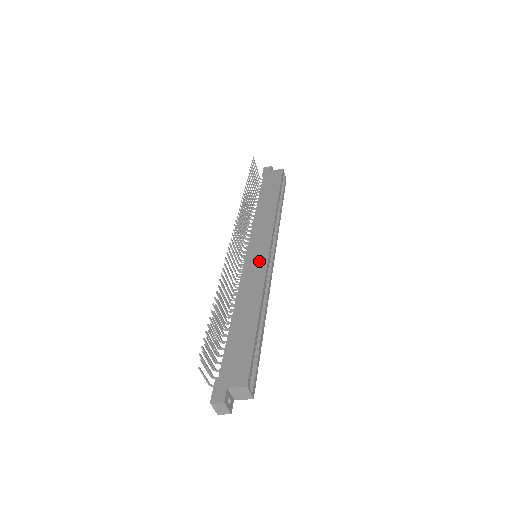
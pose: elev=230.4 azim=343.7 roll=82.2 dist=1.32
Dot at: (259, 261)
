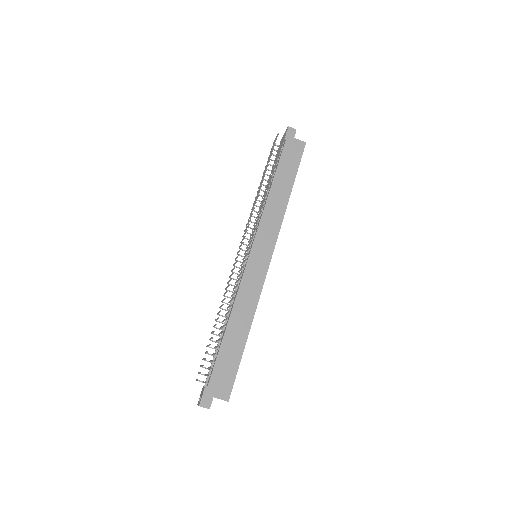
Dot at: (259, 270)
